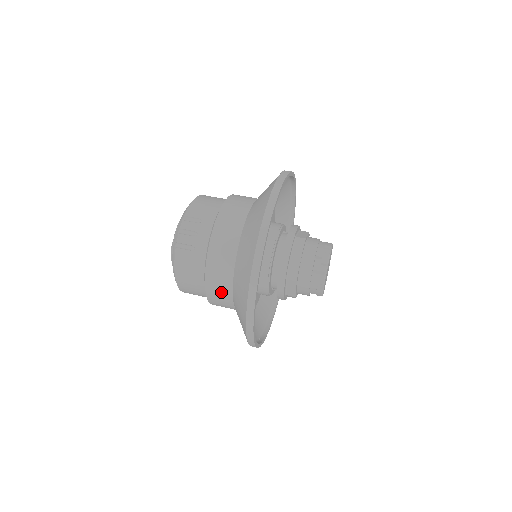
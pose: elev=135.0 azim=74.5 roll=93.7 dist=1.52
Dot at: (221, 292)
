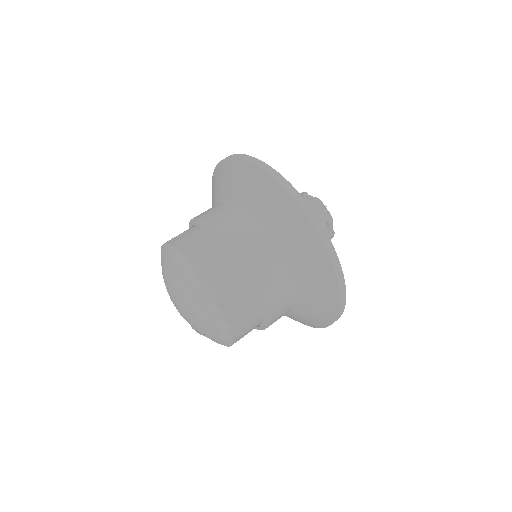
Dot at: occluded
